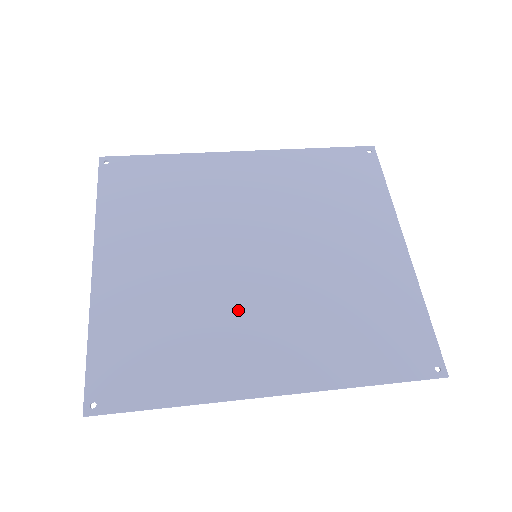
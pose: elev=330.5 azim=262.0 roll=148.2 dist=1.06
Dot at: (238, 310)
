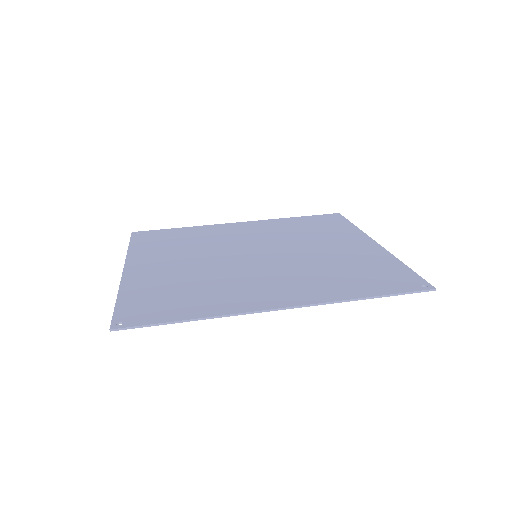
Dot at: (244, 276)
